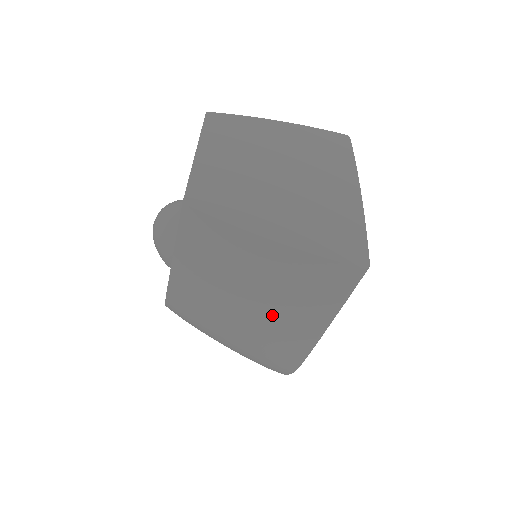
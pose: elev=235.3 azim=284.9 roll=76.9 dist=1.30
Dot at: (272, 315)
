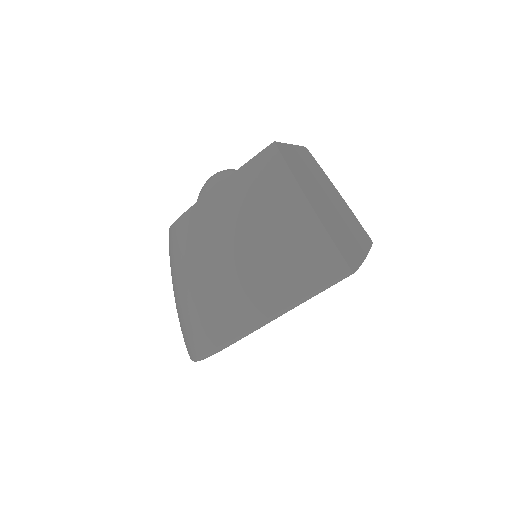
Dot at: (252, 271)
